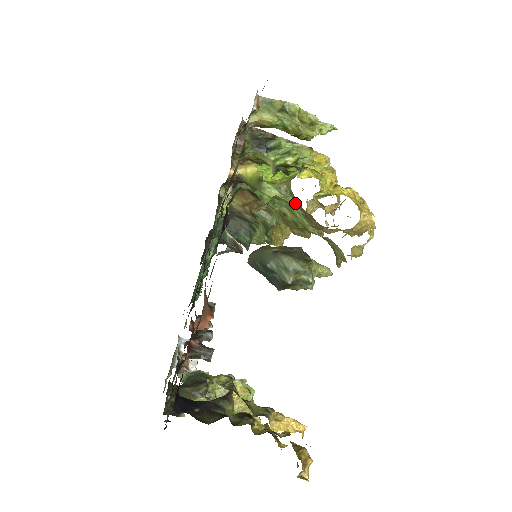
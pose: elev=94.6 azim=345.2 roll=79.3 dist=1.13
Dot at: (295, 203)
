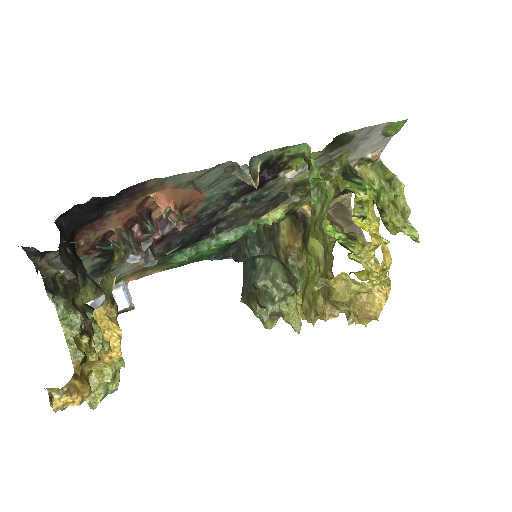
Dot at: occluded
